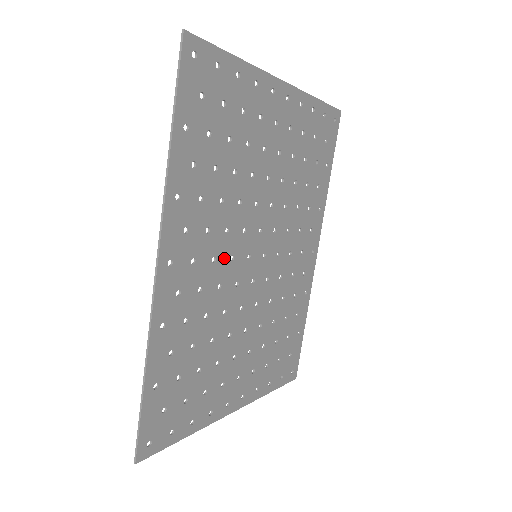
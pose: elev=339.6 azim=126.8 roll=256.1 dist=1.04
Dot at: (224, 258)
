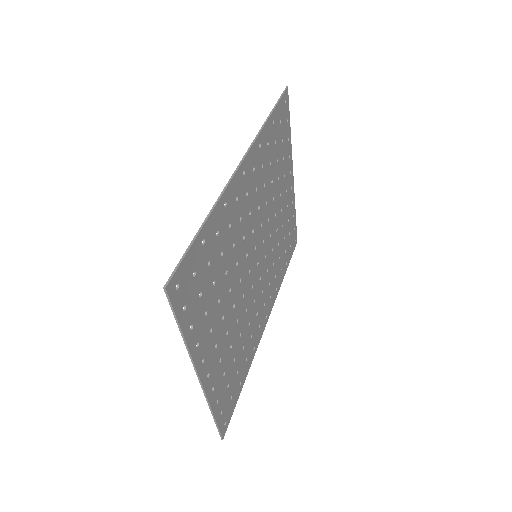
Dot at: (252, 223)
